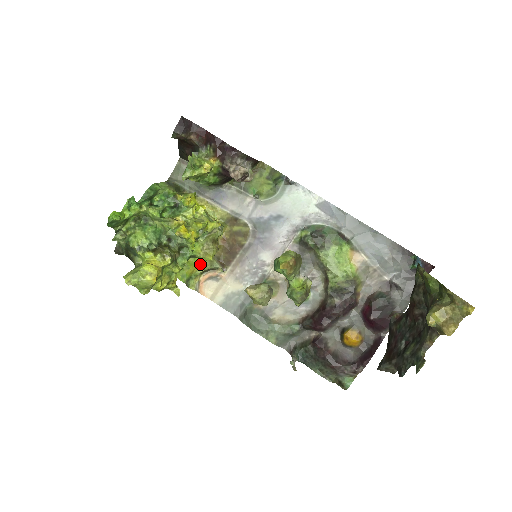
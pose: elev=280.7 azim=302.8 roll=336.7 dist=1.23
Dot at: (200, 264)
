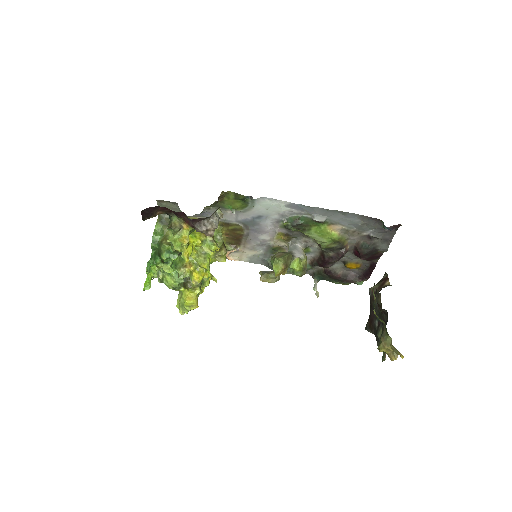
Dot at: occluded
